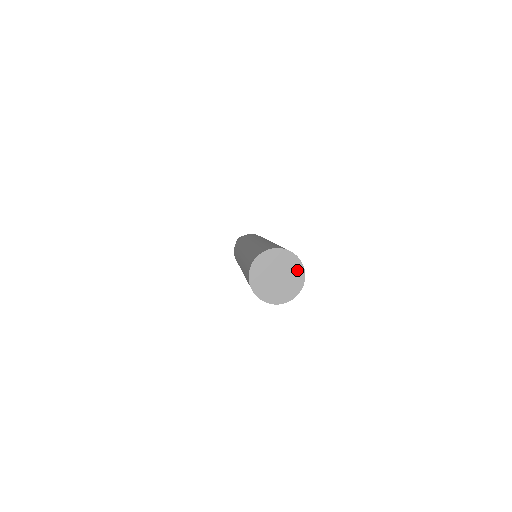
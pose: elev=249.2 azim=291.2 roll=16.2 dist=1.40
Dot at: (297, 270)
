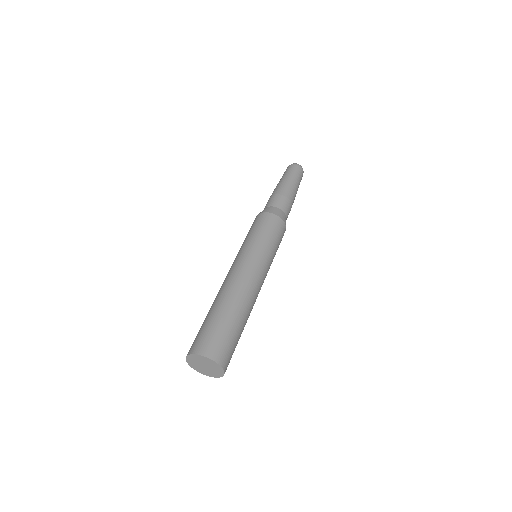
Dot at: (219, 373)
